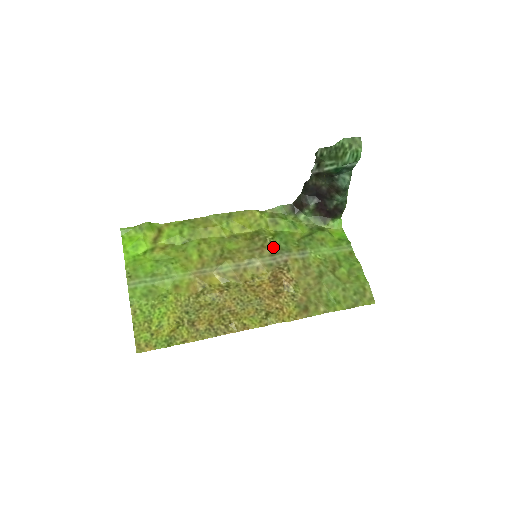
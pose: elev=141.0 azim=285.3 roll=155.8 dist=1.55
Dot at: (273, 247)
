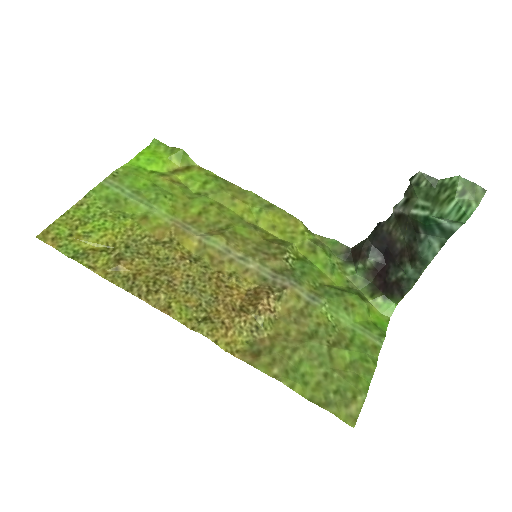
Dot at: (285, 265)
